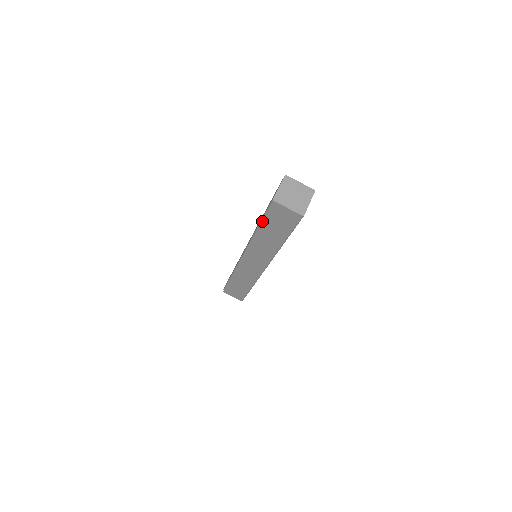
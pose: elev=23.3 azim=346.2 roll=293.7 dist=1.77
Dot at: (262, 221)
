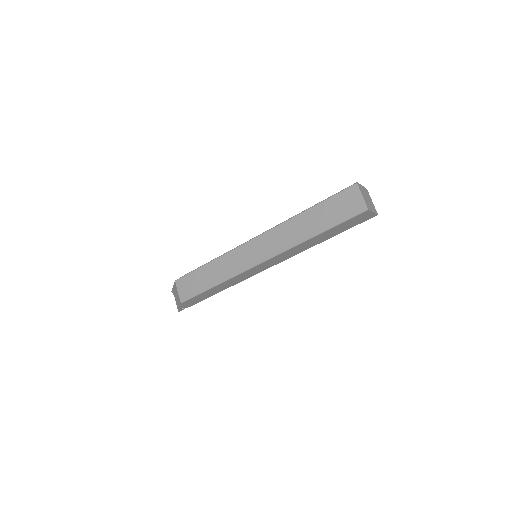
Dot at: (323, 201)
